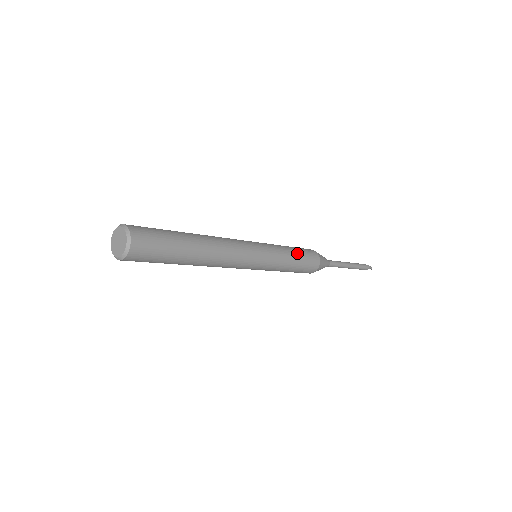
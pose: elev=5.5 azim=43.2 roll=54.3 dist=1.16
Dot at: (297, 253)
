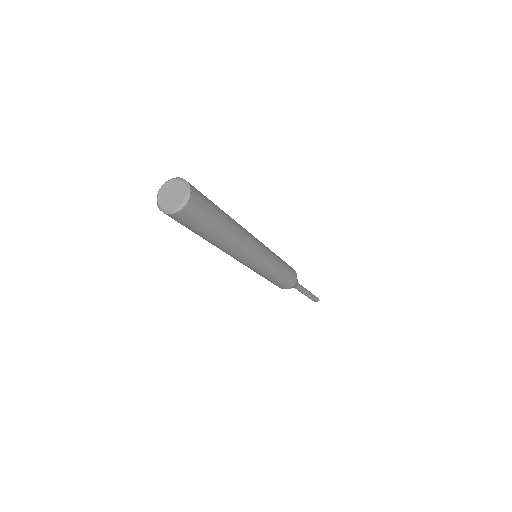
Dot at: occluded
